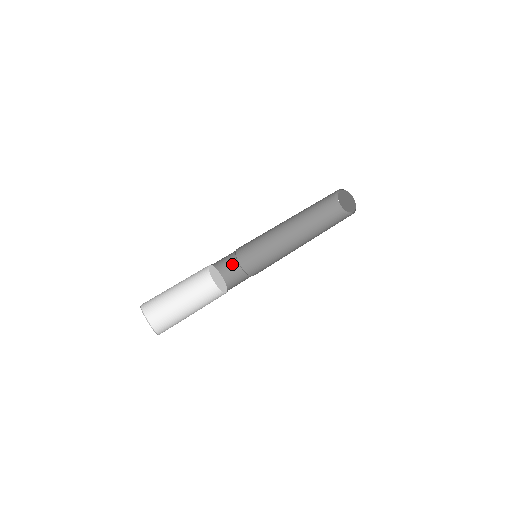
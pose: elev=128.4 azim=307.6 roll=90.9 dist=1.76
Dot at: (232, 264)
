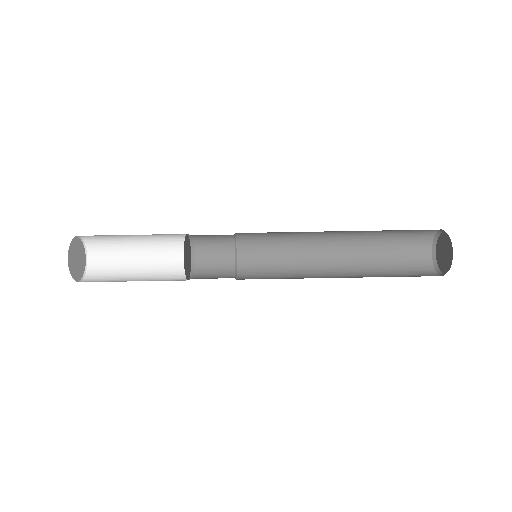
Dot at: (225, 235)
